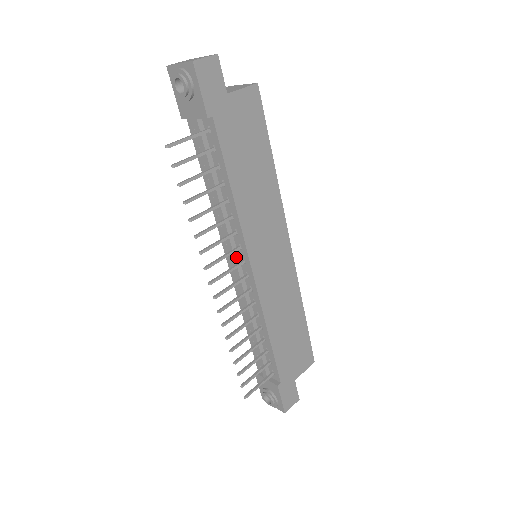
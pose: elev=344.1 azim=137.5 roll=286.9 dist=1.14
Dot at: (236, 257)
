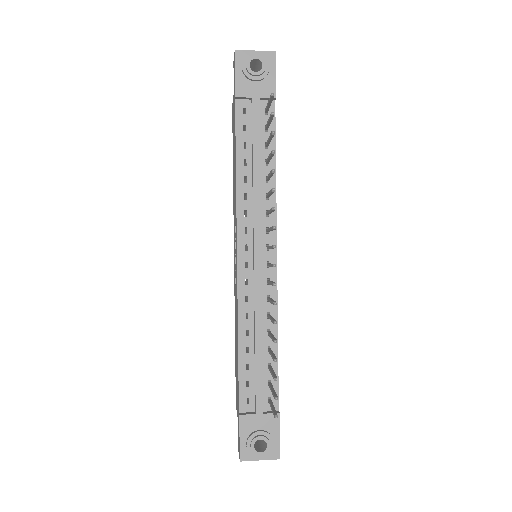
Dot at: (261, 242)
